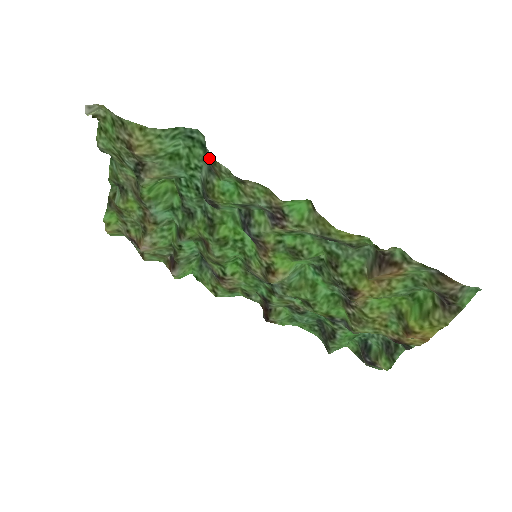
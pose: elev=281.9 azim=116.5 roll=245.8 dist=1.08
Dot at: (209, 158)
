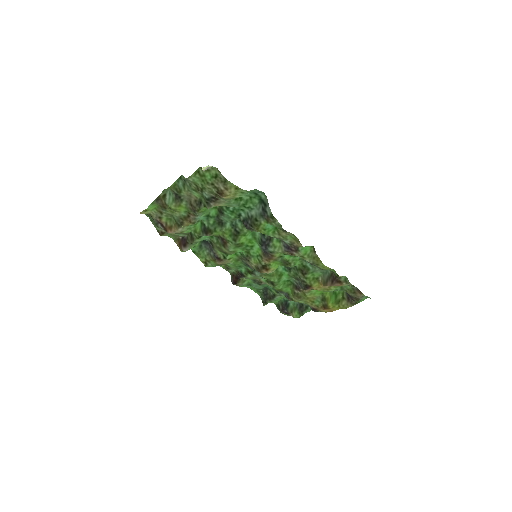
Dot at: (267, 212)
